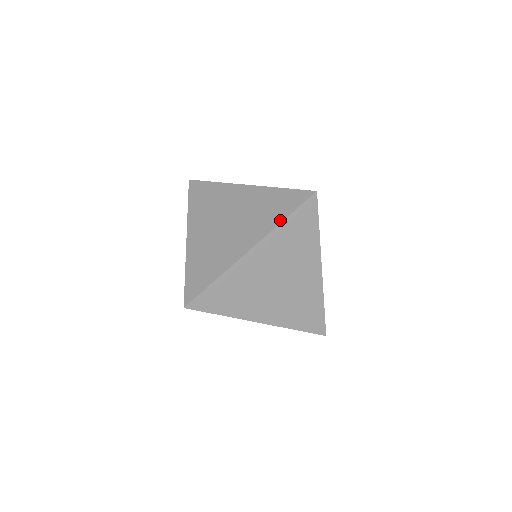
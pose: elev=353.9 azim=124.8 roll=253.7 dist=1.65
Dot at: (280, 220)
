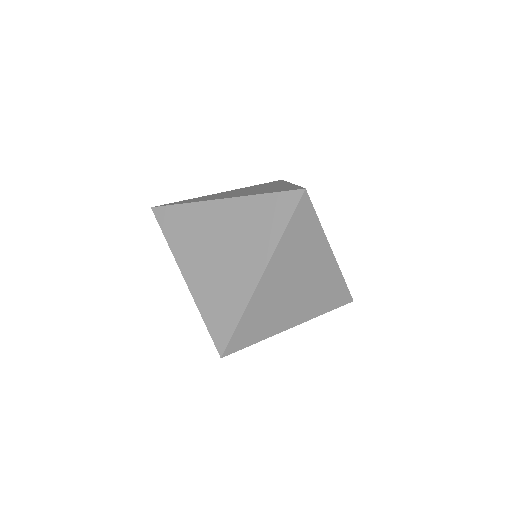
Dot at: (279, 234)
